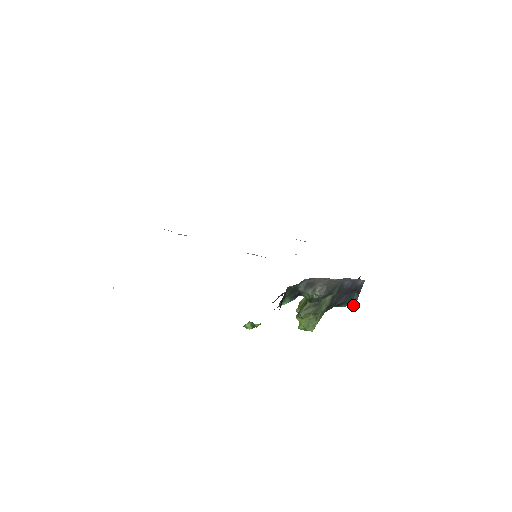
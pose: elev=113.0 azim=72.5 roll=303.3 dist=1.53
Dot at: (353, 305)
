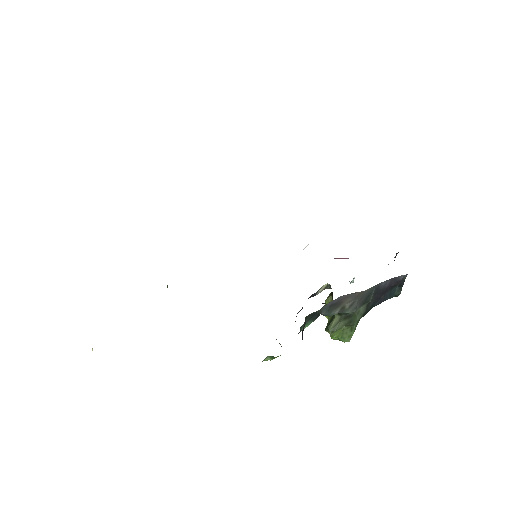
Dot at: (395, 296)
